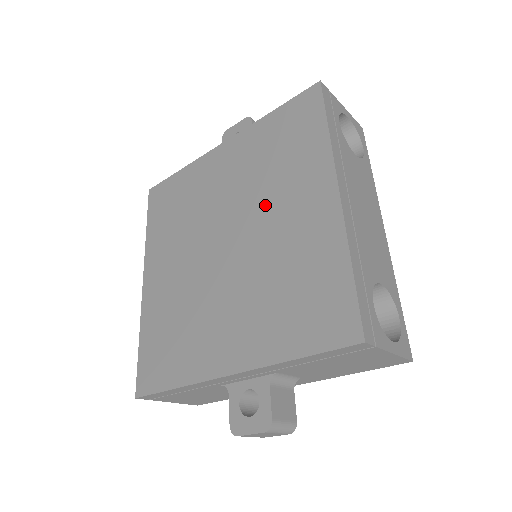
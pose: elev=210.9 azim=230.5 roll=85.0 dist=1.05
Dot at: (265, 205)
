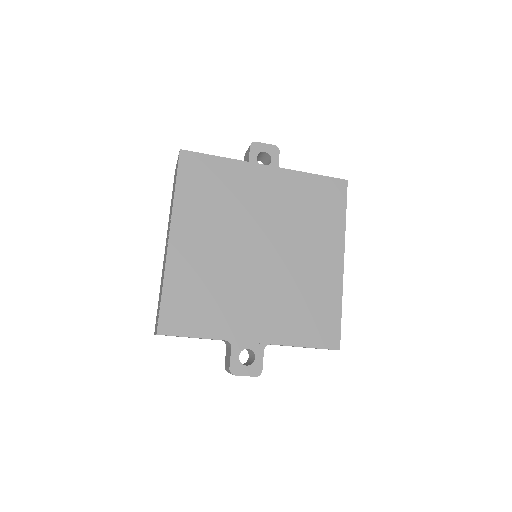
Dot at: (296, 241)
